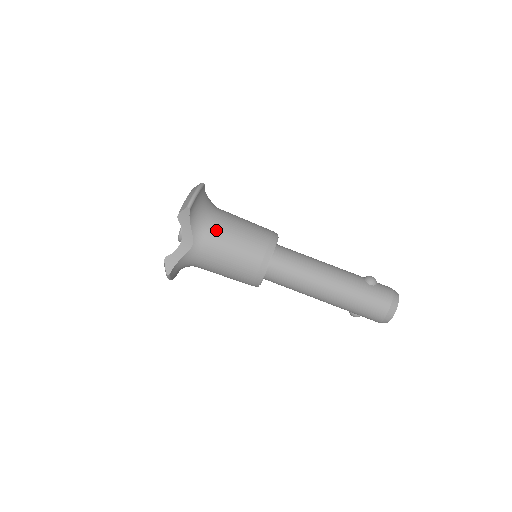
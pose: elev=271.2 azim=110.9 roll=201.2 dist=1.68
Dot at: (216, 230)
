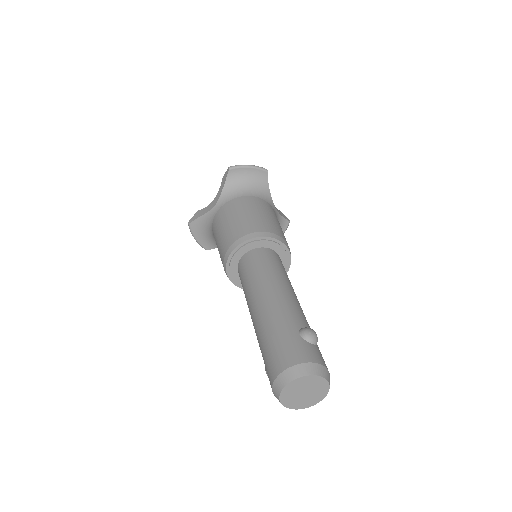
Dot at: (238, 202)
